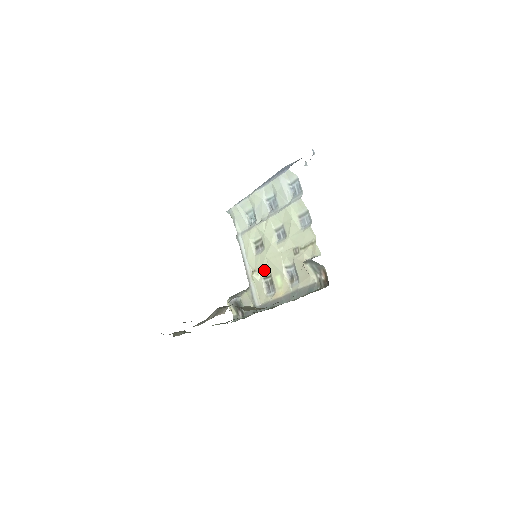
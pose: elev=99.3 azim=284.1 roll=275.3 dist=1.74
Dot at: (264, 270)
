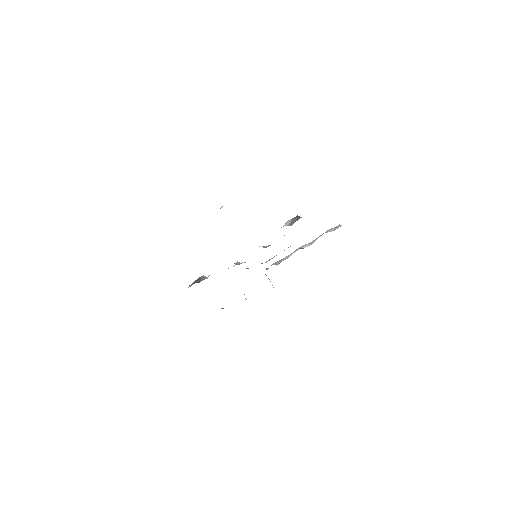
Dot at: occluded
